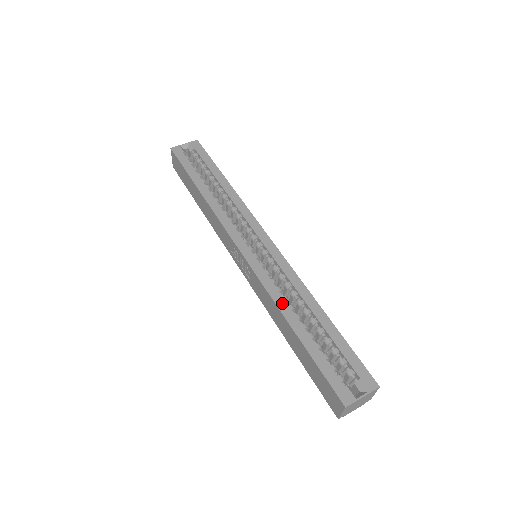
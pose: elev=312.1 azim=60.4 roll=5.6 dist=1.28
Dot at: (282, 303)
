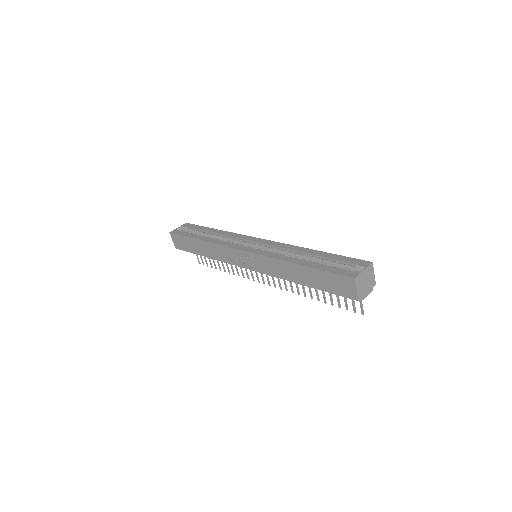
Dot at: (284, 258)
